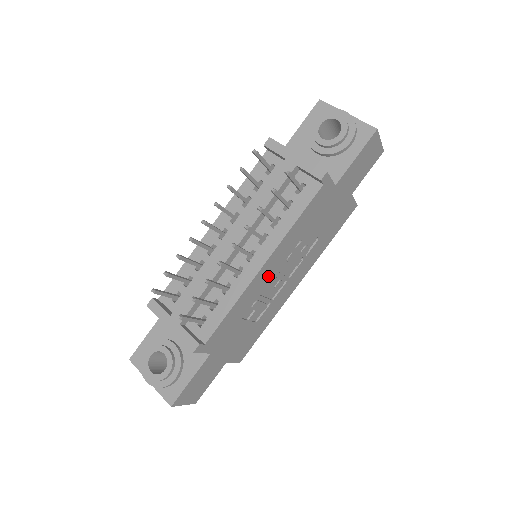
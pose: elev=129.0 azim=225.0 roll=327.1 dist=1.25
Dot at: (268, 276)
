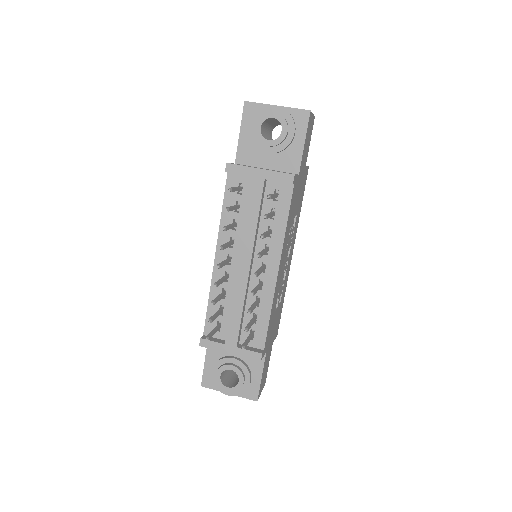
Dot at: (281, 272)
